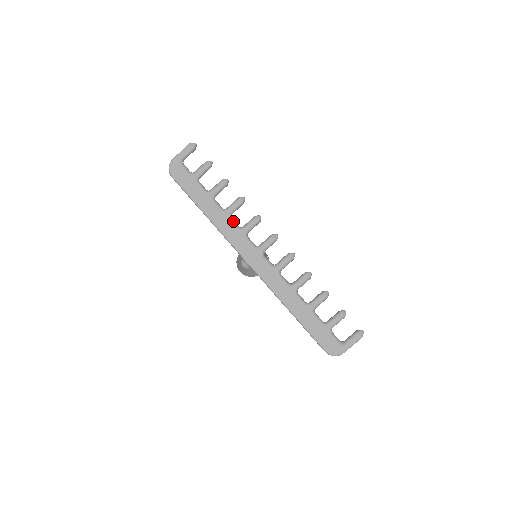
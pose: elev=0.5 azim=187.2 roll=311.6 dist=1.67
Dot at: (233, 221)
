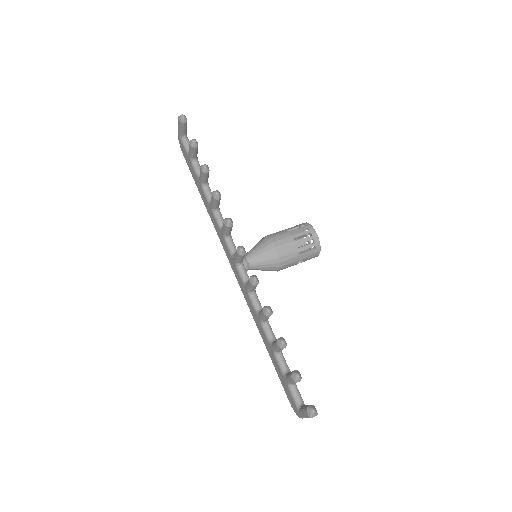
Dot at: (217, 218)
